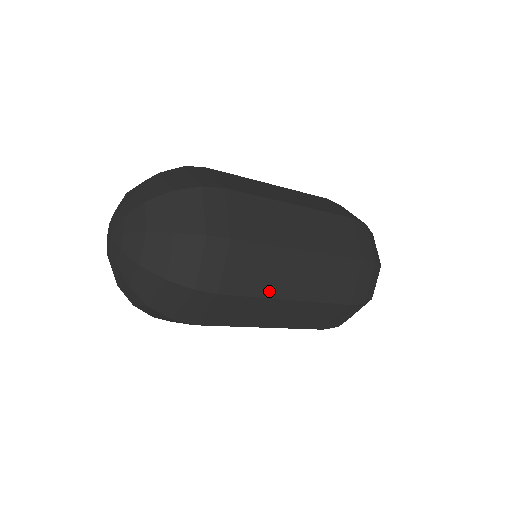
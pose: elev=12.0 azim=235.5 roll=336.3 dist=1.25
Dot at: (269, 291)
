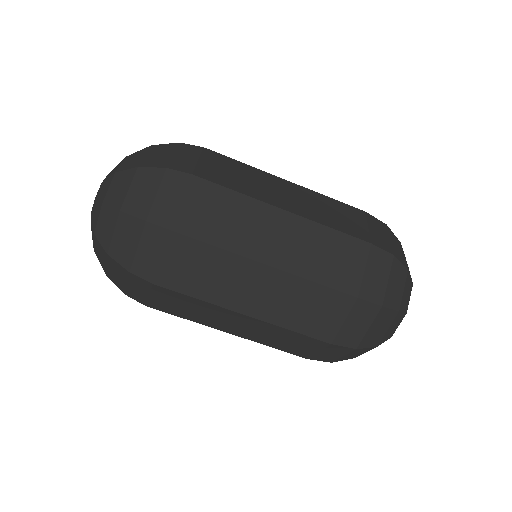
Dot at: (237, 245)
